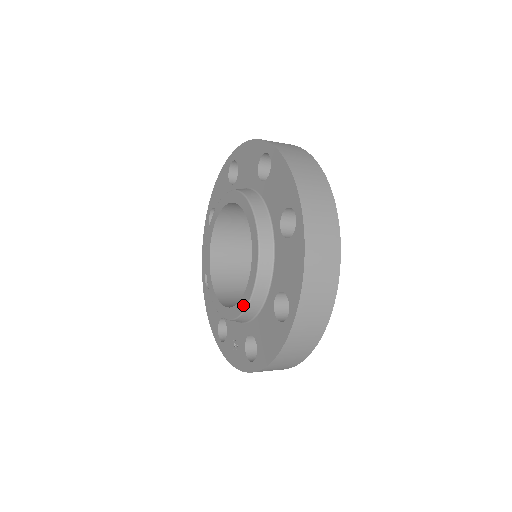
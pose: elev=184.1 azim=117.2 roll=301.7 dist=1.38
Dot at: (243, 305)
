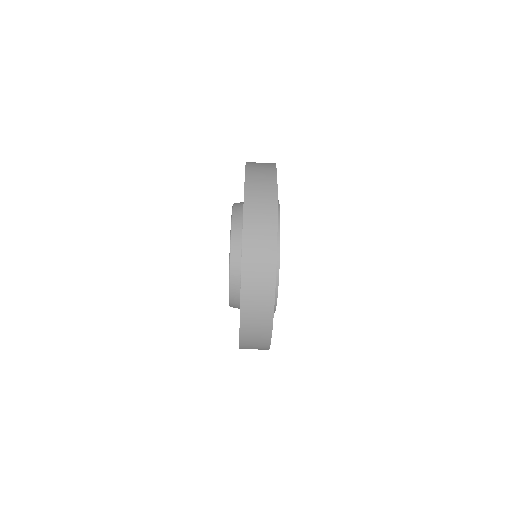
Dot at: occluded
